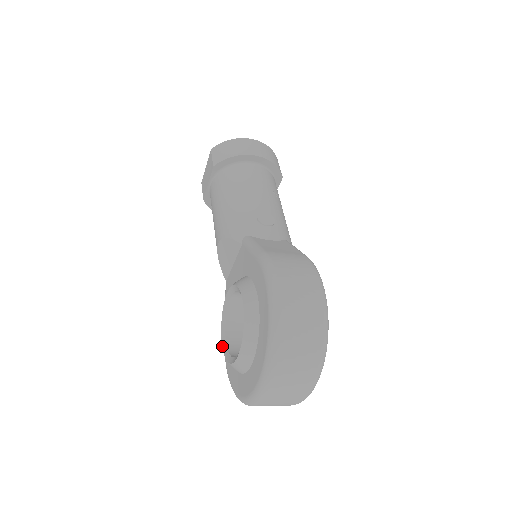
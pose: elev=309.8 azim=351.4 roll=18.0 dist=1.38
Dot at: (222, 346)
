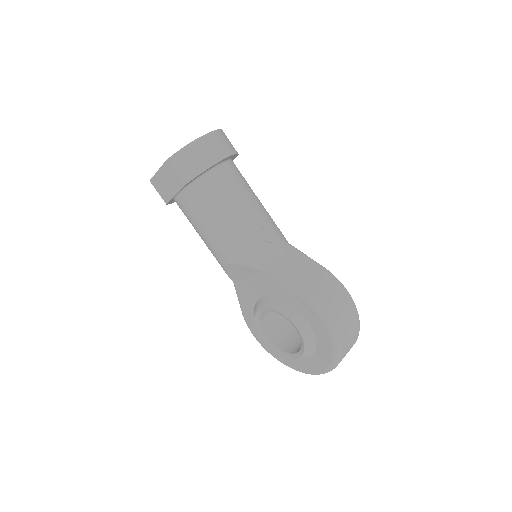
Dot at: (263, 340)
